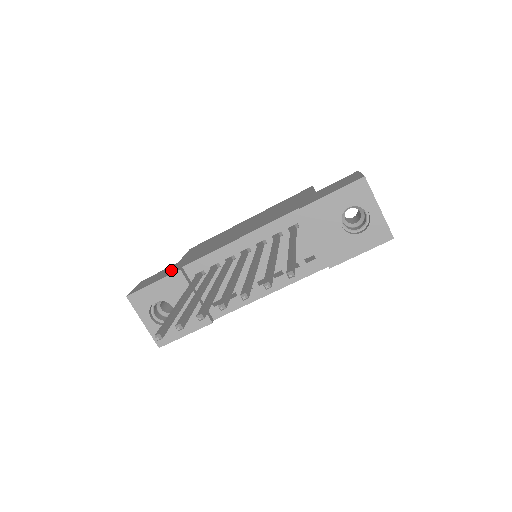
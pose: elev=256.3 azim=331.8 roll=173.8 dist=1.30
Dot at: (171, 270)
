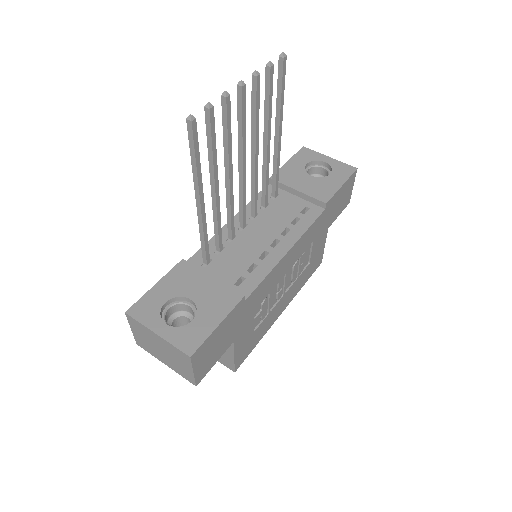
Dot at: occluded
